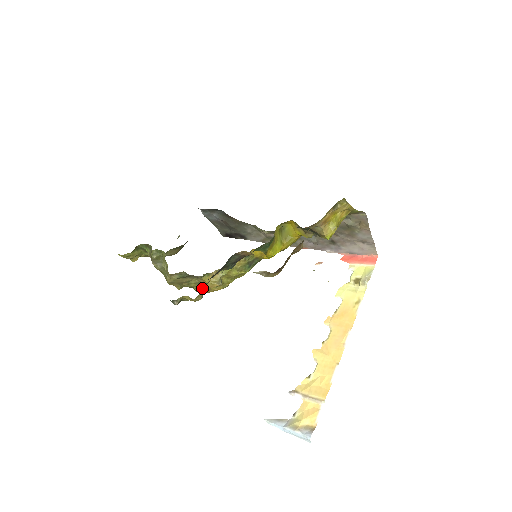
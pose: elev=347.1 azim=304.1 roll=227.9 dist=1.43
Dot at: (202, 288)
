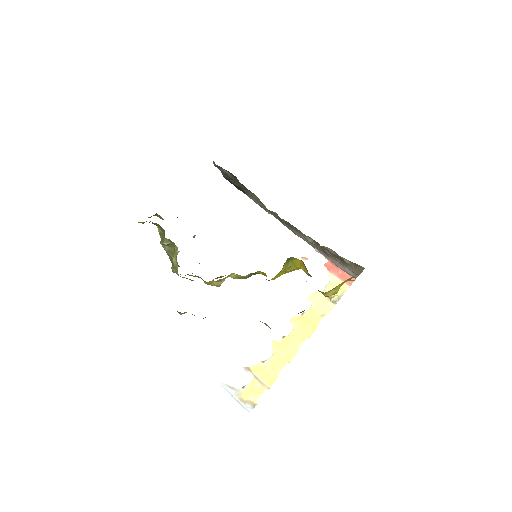
Dot at: occluded
